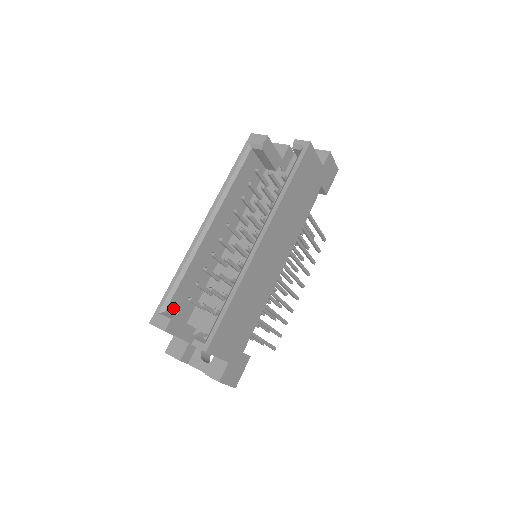
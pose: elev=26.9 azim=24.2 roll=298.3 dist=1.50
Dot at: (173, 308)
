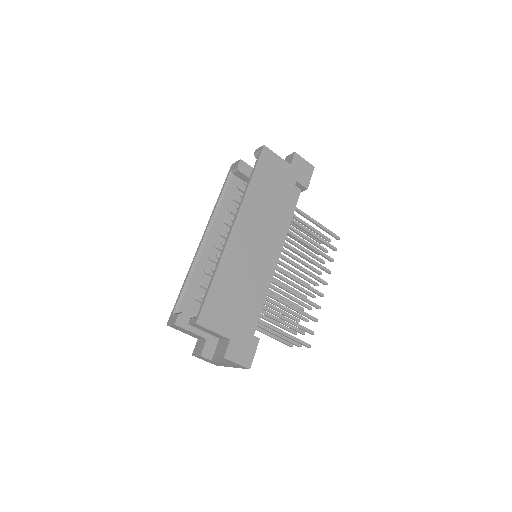
Dot at: (186, 310)
